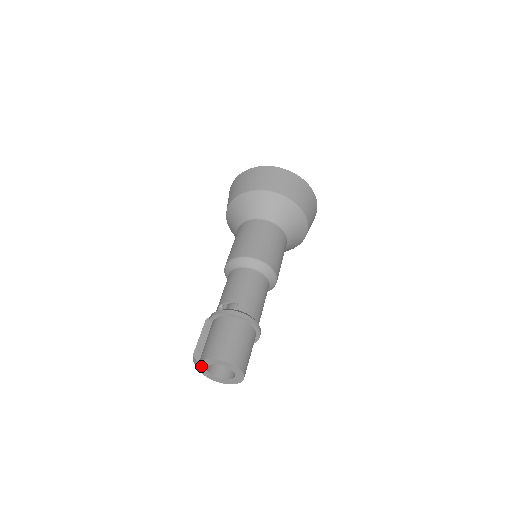
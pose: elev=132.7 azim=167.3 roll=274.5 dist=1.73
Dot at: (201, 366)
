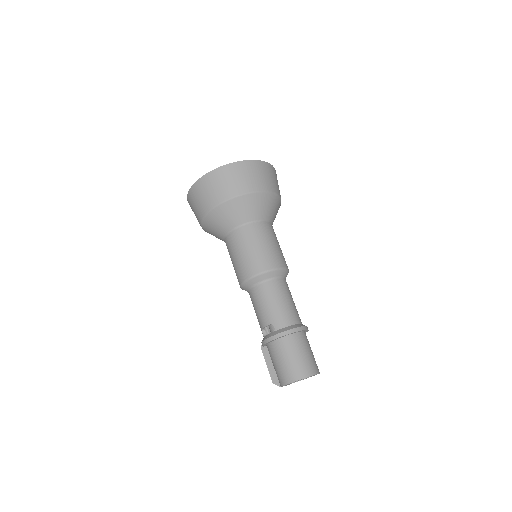
Dot at: occluded
